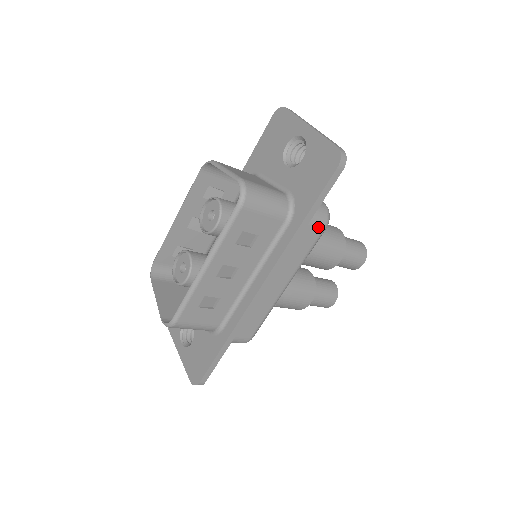
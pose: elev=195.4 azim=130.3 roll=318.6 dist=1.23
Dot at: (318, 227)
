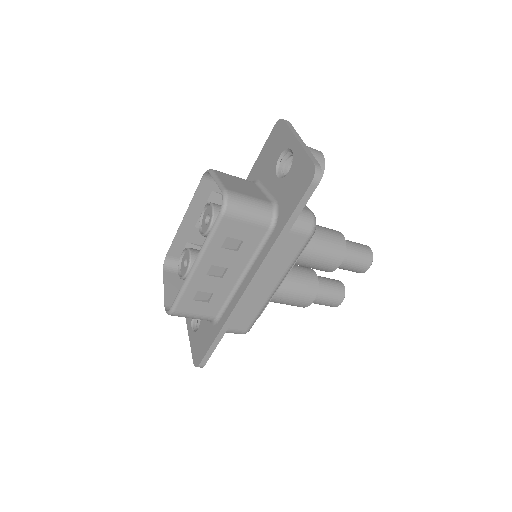
Dot at: (302, 235)
